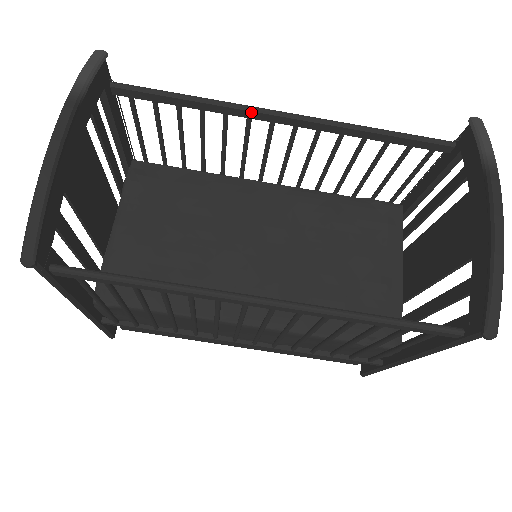
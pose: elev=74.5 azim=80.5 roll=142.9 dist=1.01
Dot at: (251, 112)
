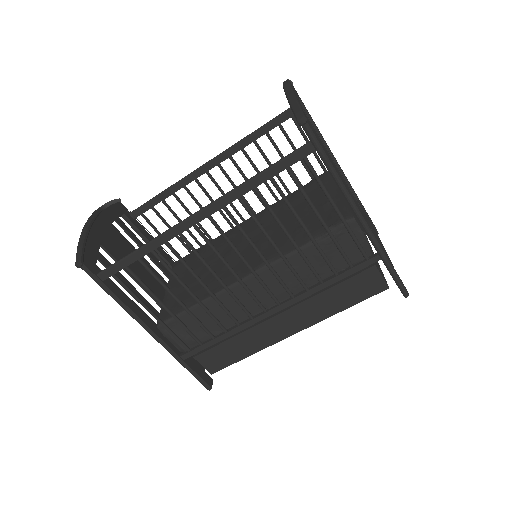
Dot at: (192, 175)
